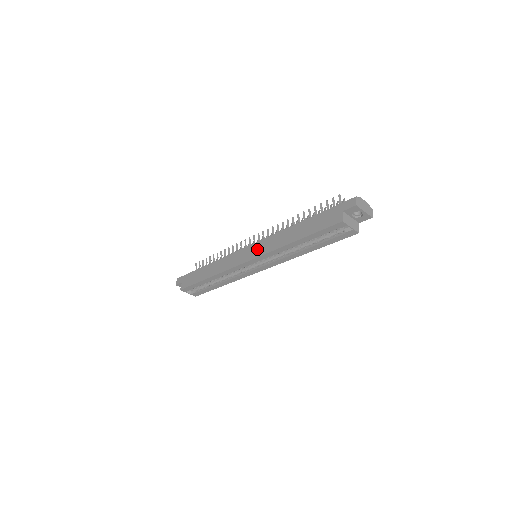
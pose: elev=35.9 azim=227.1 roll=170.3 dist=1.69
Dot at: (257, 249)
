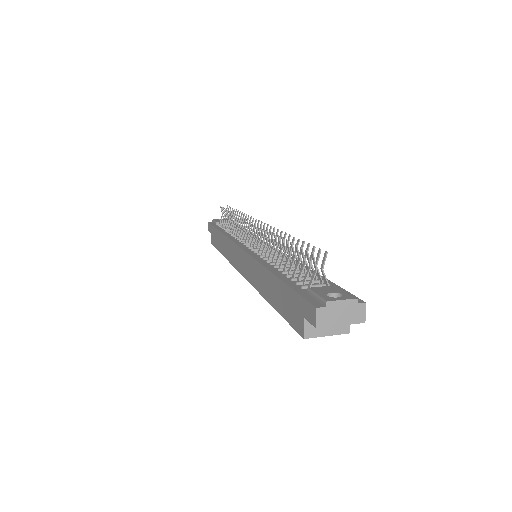
Dot at: (245, 265)
